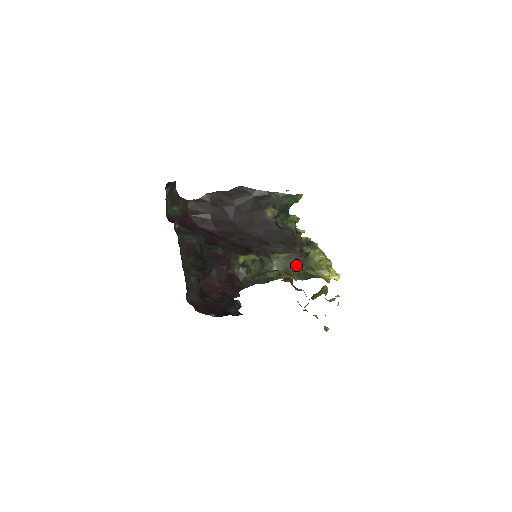
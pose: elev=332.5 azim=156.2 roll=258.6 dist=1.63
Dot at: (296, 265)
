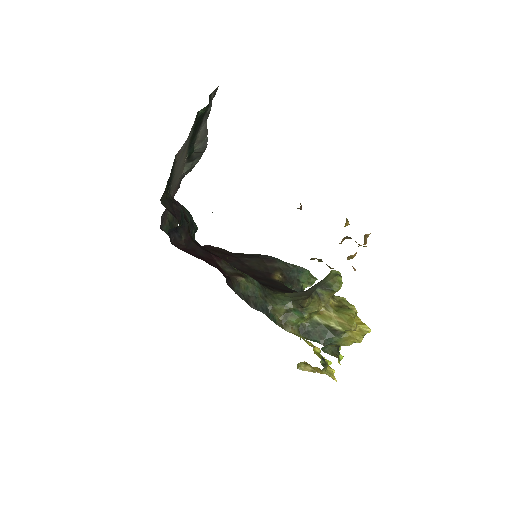
Dot at: (307, 291)
